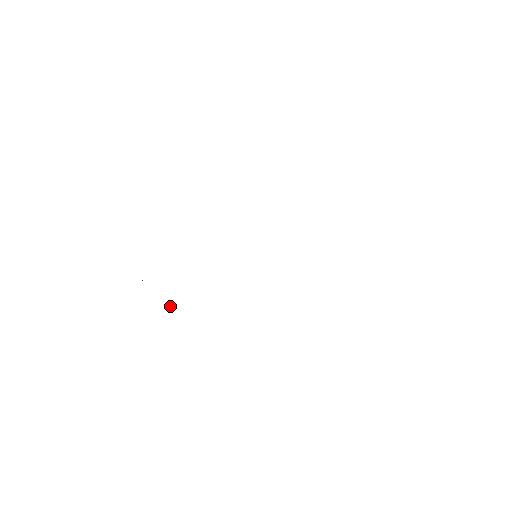
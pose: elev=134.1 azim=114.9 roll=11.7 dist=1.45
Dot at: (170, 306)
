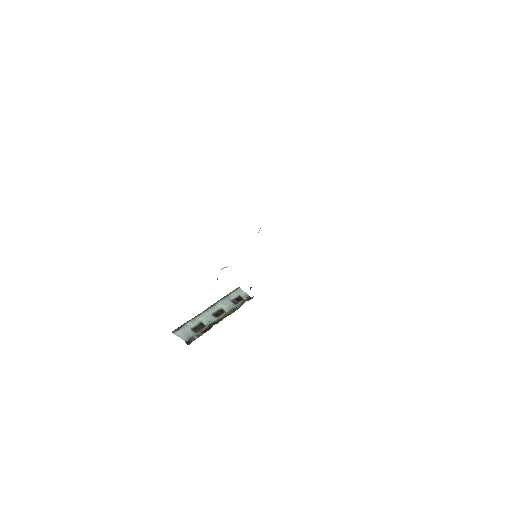
Dot at: (220, 313)
